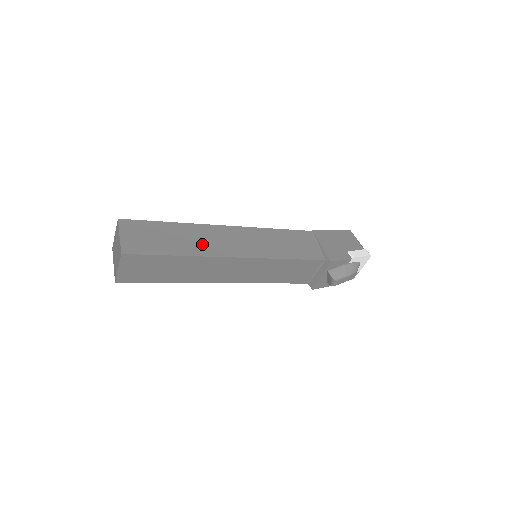
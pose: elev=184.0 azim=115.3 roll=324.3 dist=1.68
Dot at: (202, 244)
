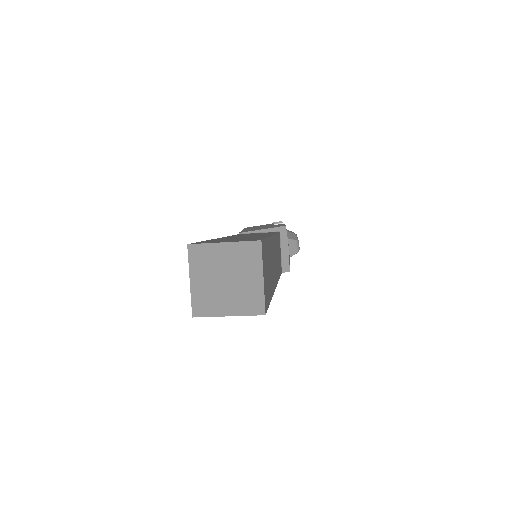
Dot at: occluded
